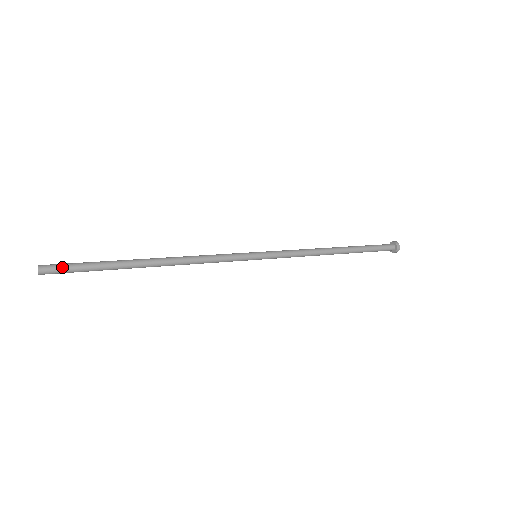
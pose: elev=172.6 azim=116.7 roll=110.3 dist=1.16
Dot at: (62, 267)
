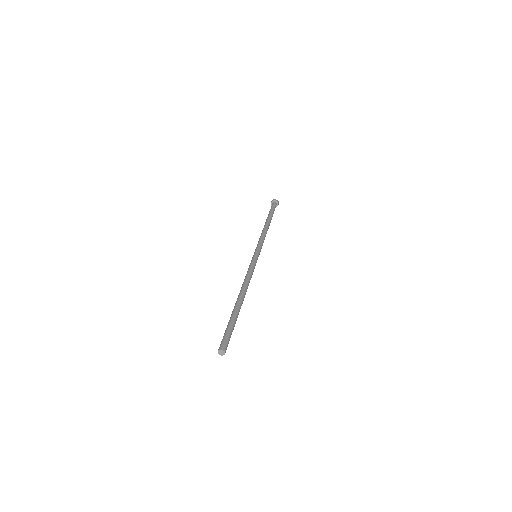
Dot at: (228, 340)
